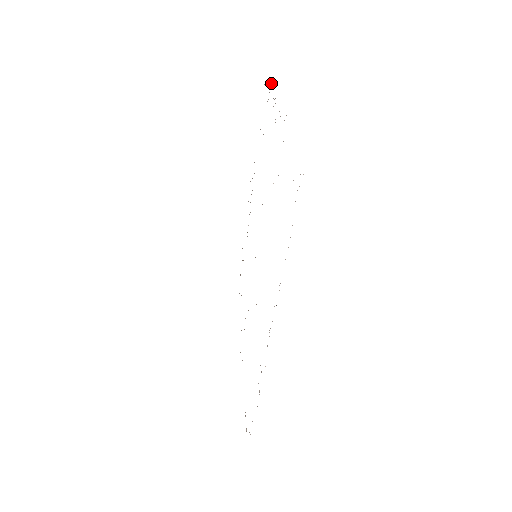
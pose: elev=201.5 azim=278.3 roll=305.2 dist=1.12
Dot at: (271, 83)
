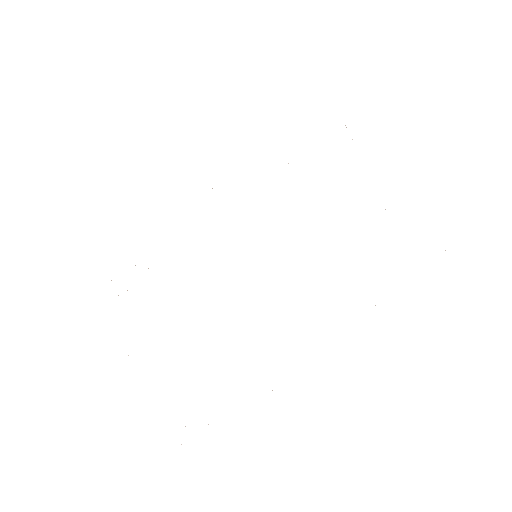
Dot at: occluded
